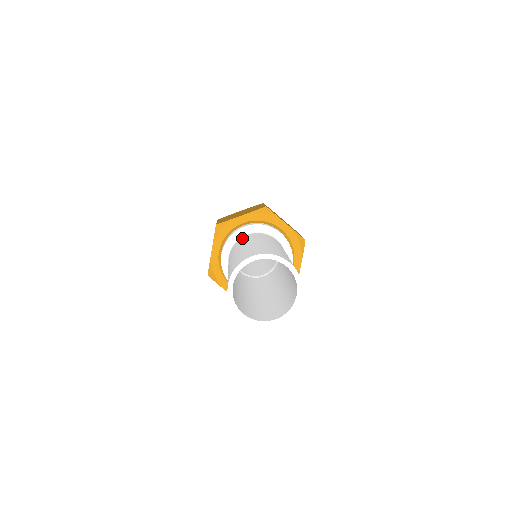
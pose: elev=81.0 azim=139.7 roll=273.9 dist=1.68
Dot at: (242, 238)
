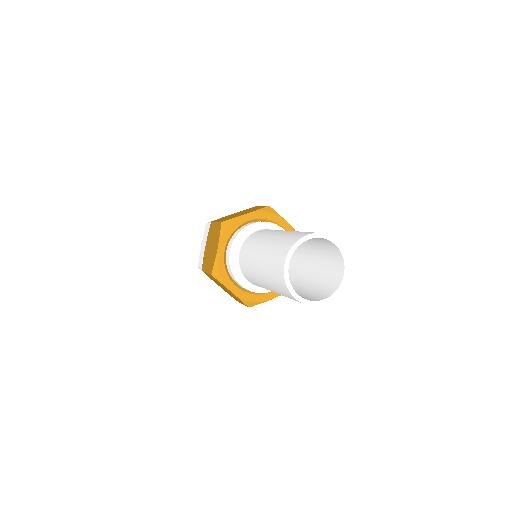
Dot at: (240, 260)
